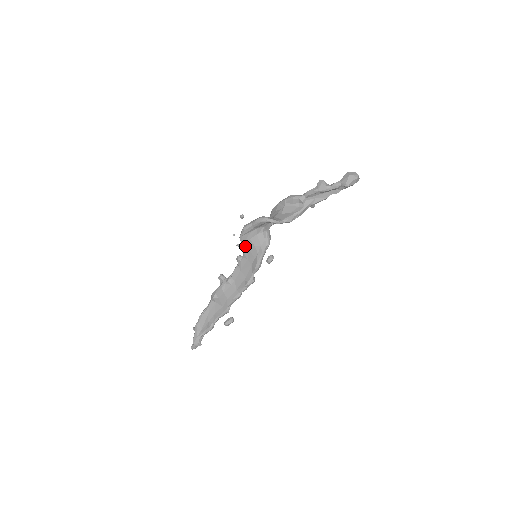
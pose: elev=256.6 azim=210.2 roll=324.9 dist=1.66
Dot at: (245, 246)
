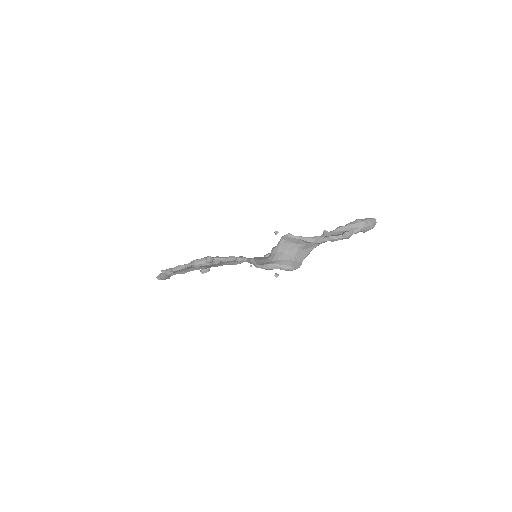
Dot at: occluded
